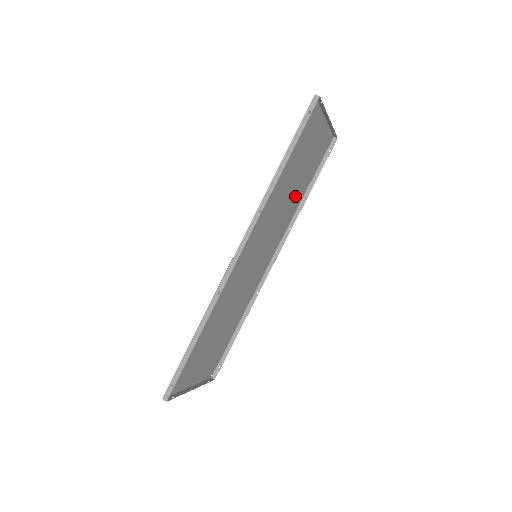
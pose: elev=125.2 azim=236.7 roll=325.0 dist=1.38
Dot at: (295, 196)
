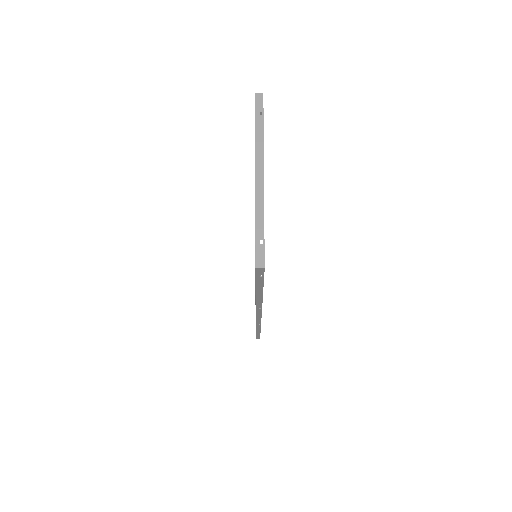
Dot at: occluded
